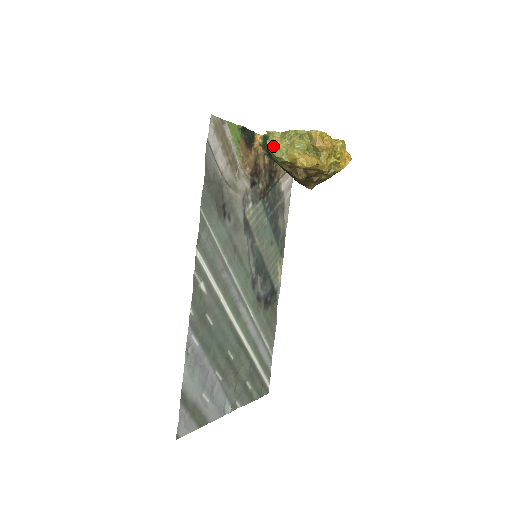
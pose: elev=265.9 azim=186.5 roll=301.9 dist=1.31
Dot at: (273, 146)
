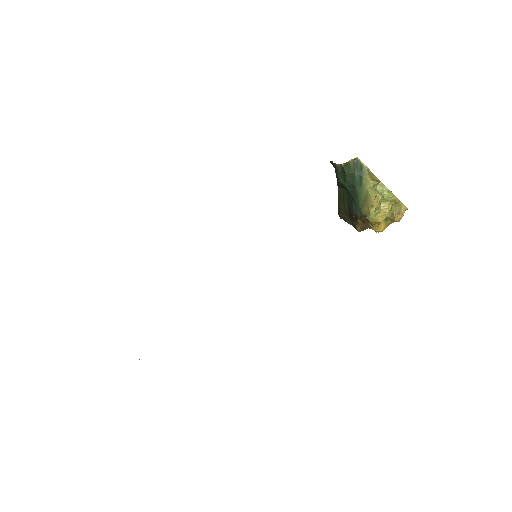
Dot at: (376, 207)
